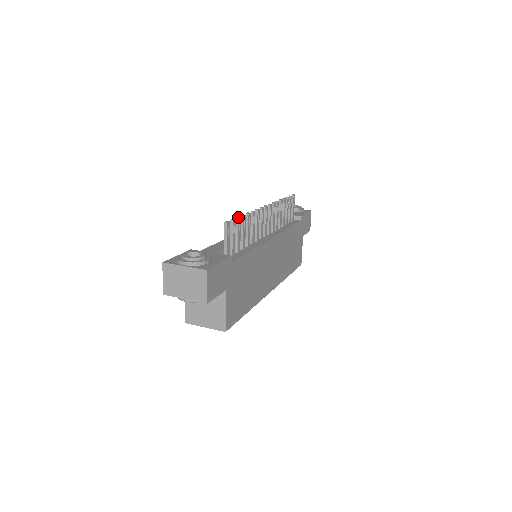
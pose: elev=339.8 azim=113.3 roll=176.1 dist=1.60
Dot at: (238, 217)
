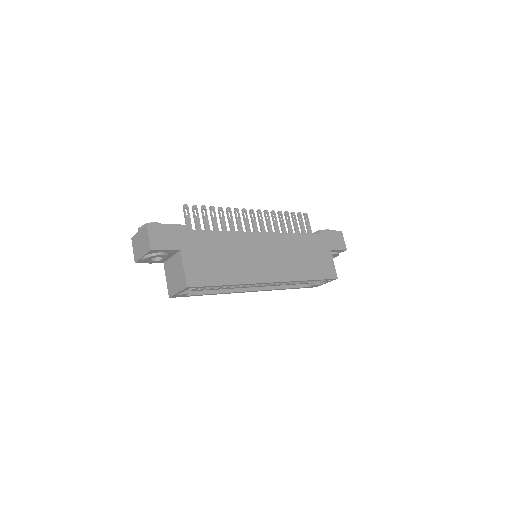
Dot at: (202, 205)
